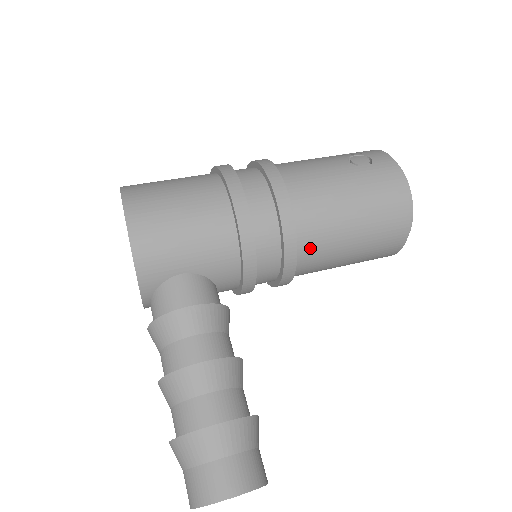
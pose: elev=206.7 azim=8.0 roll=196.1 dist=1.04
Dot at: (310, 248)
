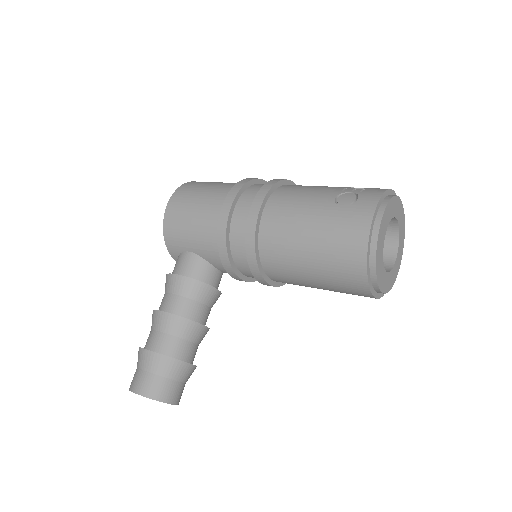
Dot at: (273, 264)
